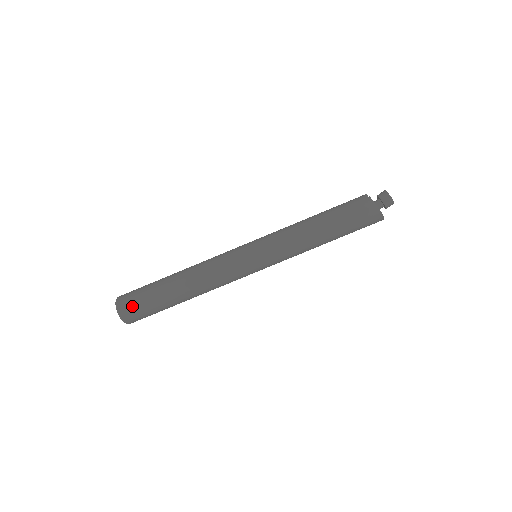
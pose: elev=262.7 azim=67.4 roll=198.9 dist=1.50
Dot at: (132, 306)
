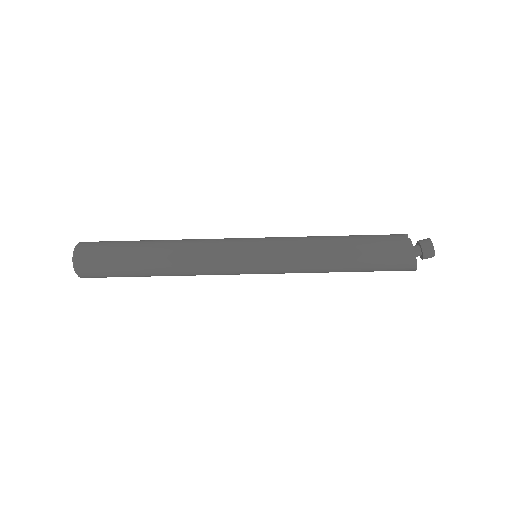
Dot at: (92, 259)
